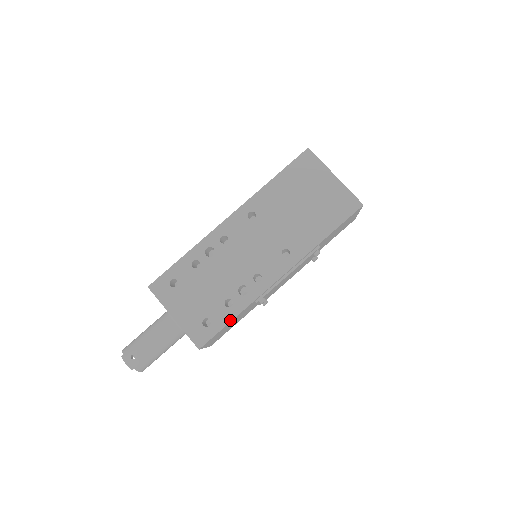
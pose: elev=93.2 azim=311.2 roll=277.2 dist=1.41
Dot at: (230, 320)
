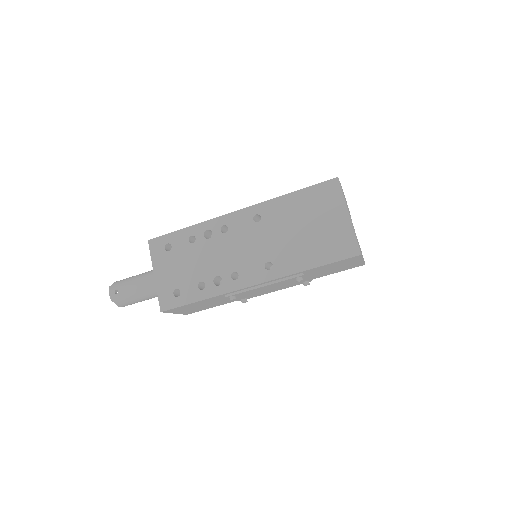
Dot at: (195, 301)
